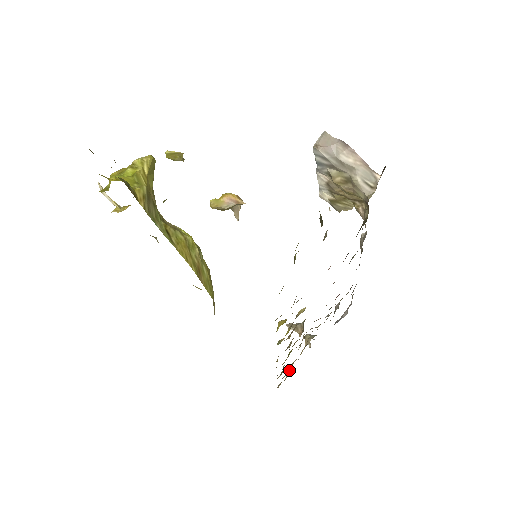
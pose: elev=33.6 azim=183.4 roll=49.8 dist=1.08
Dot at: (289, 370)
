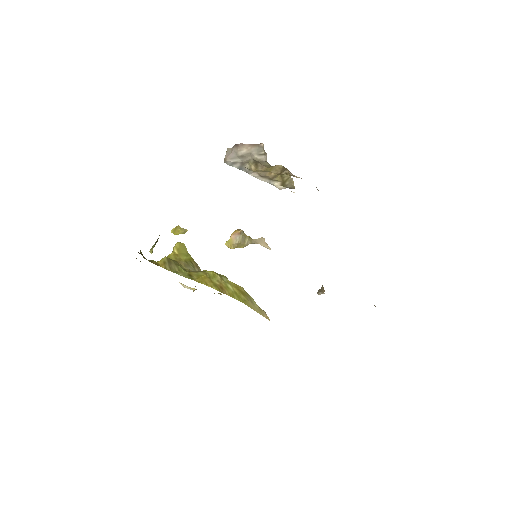
Dot at: occluded
